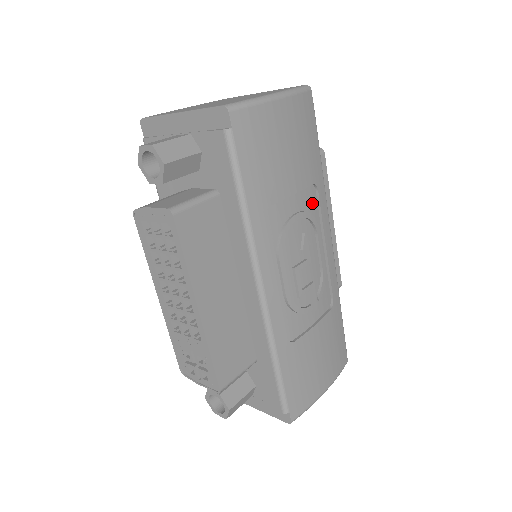
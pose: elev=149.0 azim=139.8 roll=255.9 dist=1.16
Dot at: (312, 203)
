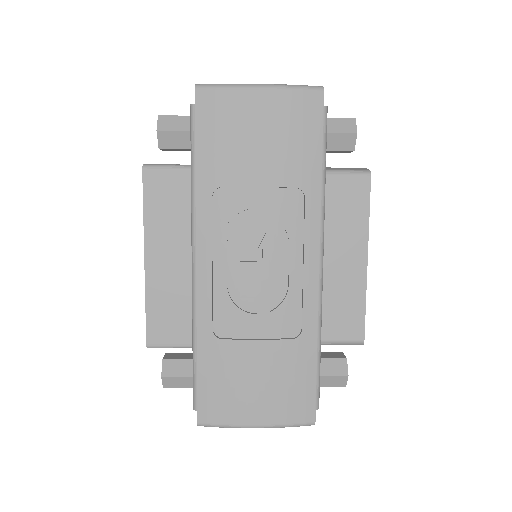
Dot at: (293, 209)
